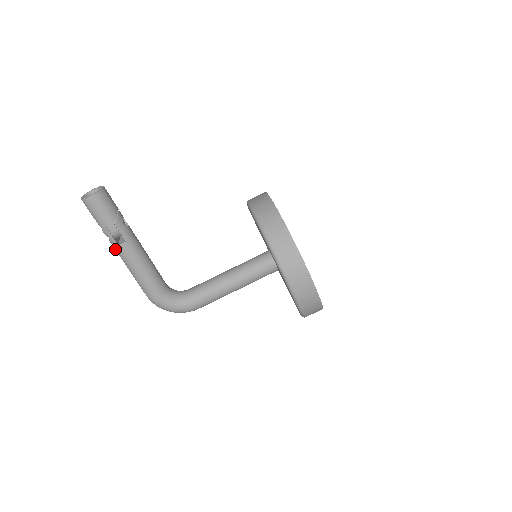
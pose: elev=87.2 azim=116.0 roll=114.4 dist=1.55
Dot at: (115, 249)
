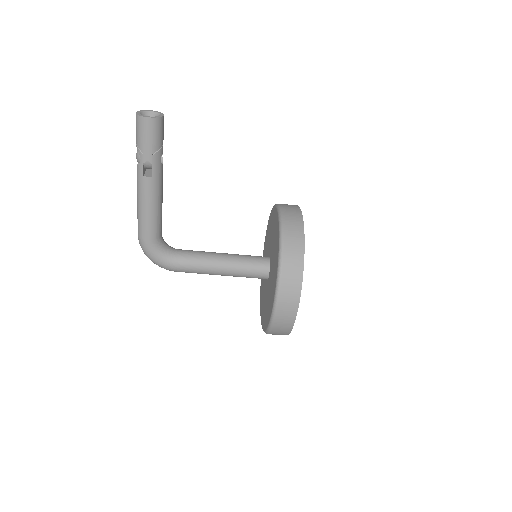
Dot at: (137, 177)
